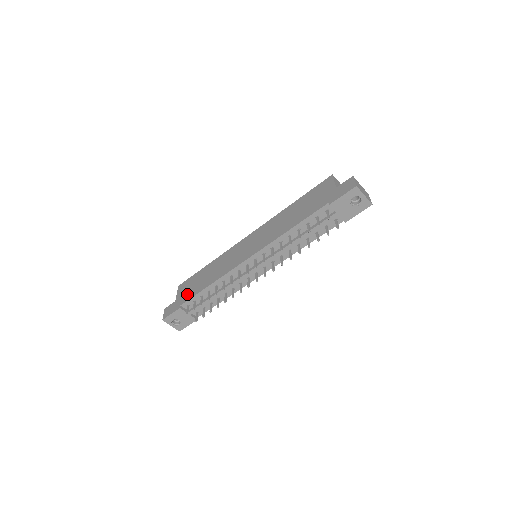
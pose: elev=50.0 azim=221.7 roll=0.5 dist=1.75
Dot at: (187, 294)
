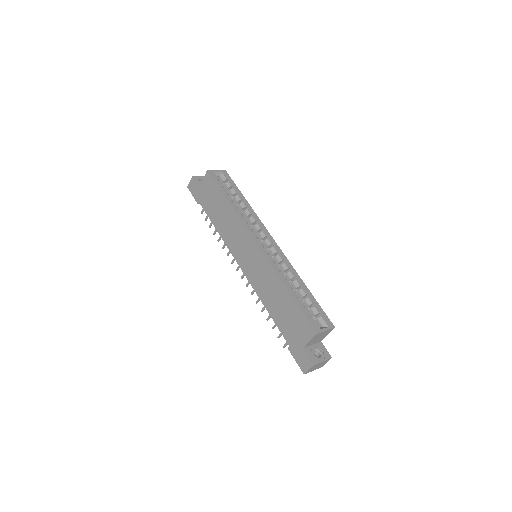
Dot at: (206, 201)
